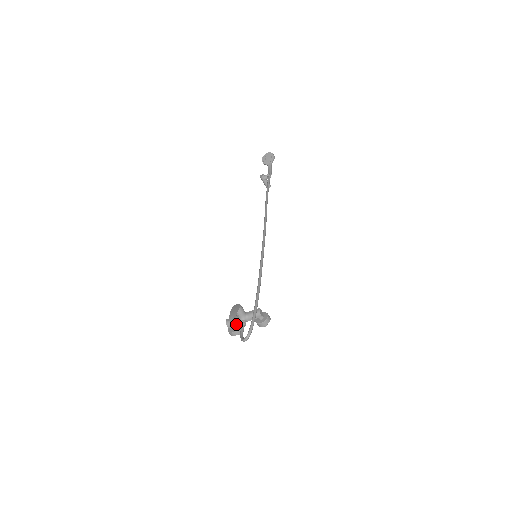
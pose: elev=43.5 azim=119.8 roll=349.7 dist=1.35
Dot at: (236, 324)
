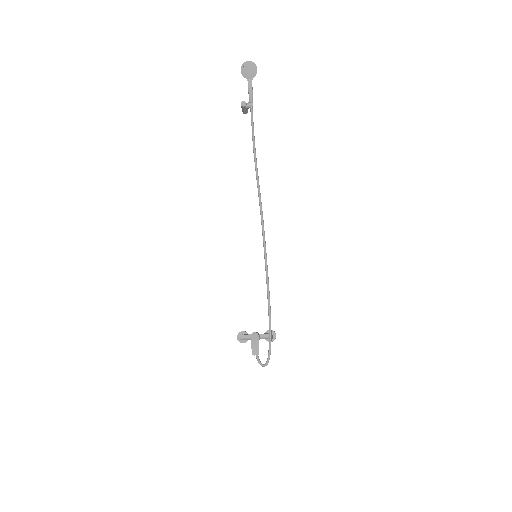
Dot at: occluded
